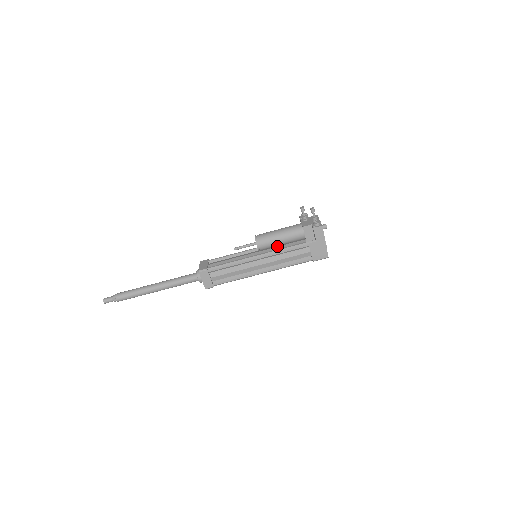
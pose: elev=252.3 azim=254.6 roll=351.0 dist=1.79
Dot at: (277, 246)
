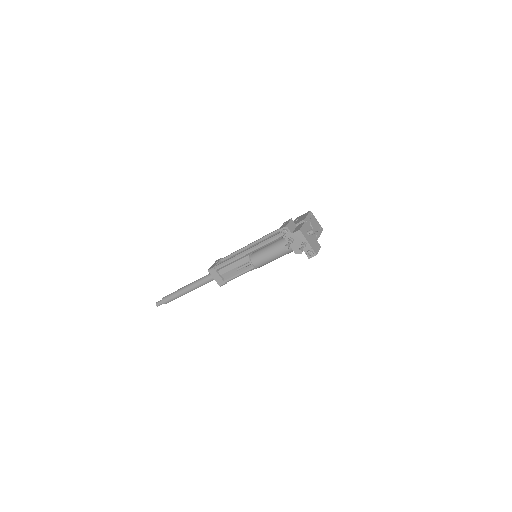
Dot at: occluded
